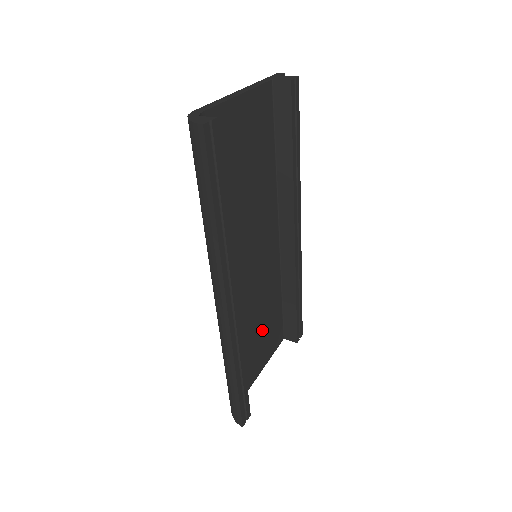
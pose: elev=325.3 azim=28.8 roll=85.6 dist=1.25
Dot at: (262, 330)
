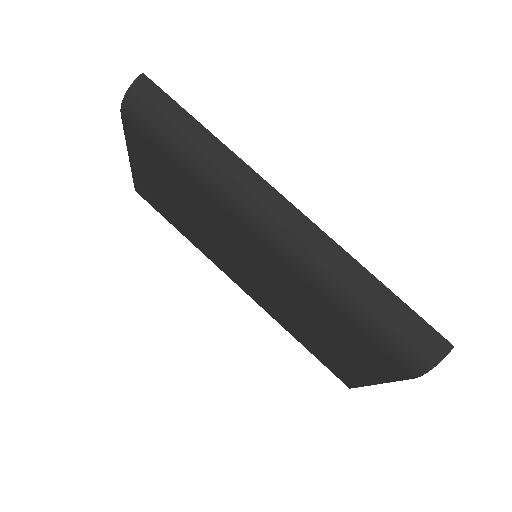
Dot at: occluded
